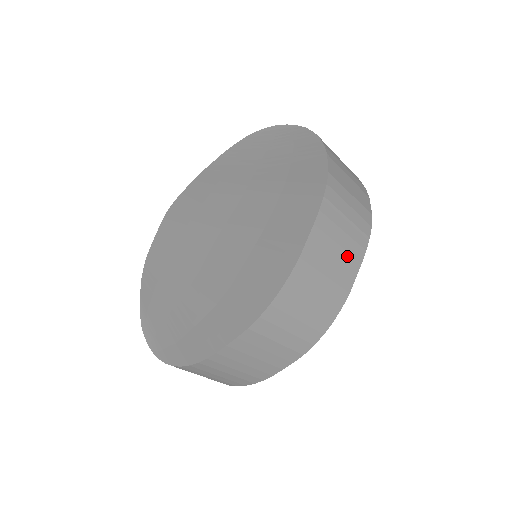
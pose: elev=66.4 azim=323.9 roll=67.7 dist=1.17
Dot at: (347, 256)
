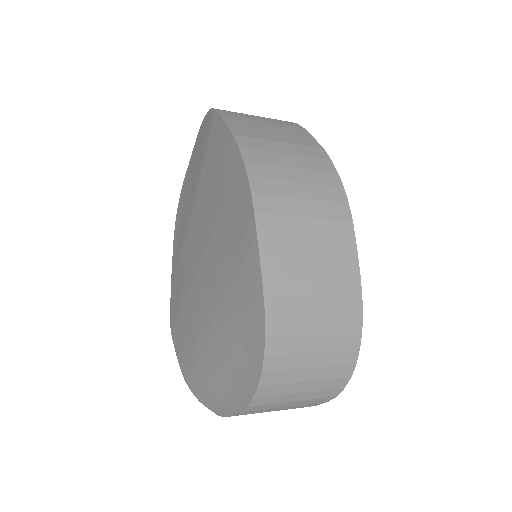
Dot at: (286, 131)
